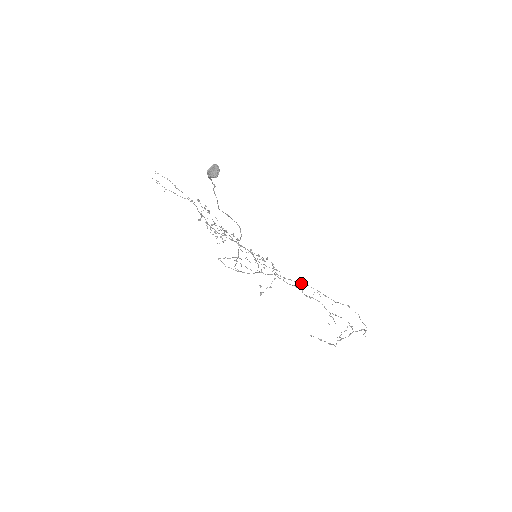
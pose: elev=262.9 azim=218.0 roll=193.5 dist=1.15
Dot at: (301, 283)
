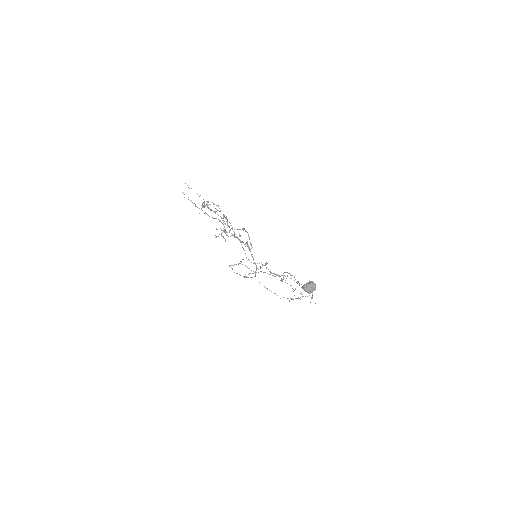
Dot at: (285, 276)
